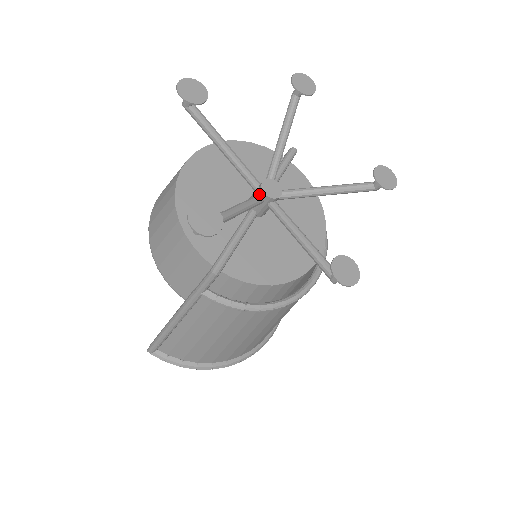
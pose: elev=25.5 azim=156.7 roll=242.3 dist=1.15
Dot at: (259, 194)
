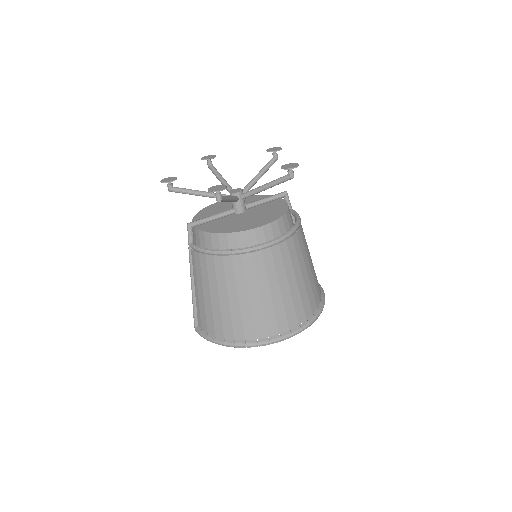
Dot at: (230, 195)
